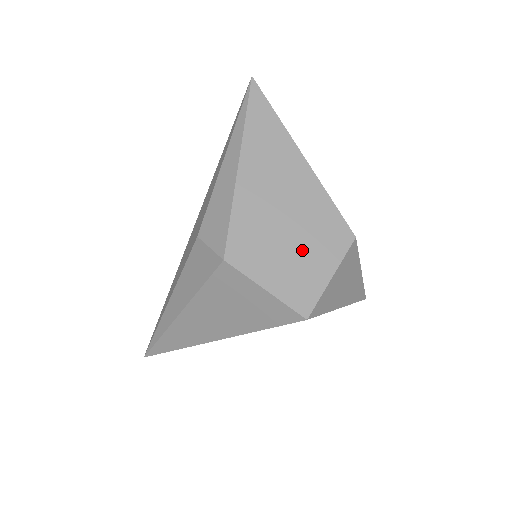
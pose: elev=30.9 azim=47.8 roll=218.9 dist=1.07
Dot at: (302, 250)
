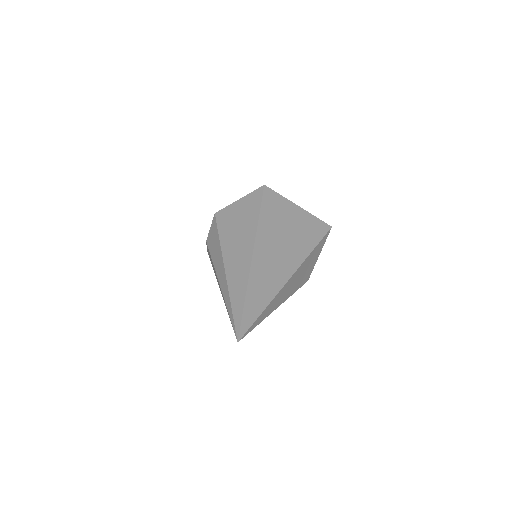
Dot at: occluded
